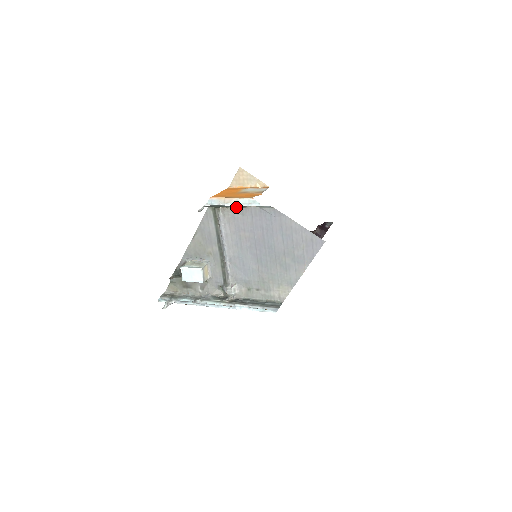
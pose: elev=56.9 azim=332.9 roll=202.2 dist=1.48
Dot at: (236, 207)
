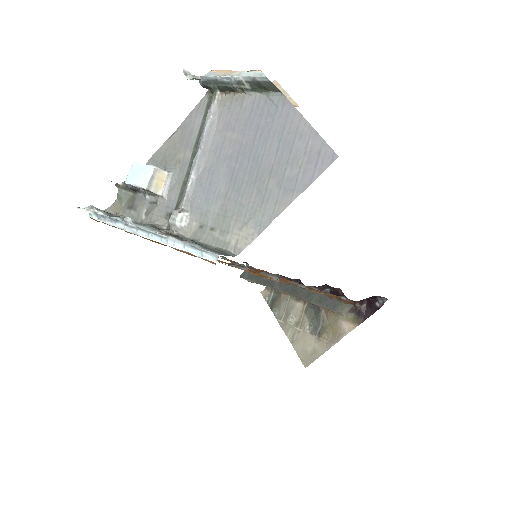
Dot at: (238, 94)
